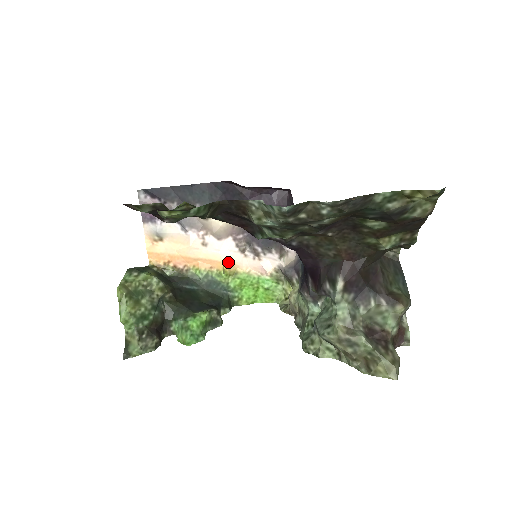
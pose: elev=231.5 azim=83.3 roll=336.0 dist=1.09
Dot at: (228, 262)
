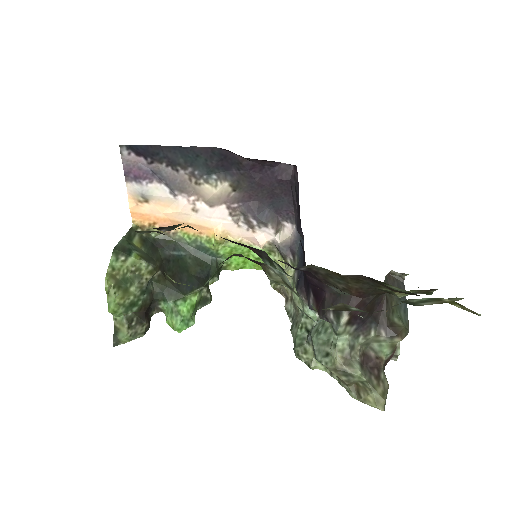
Dot at: (219, 230)
